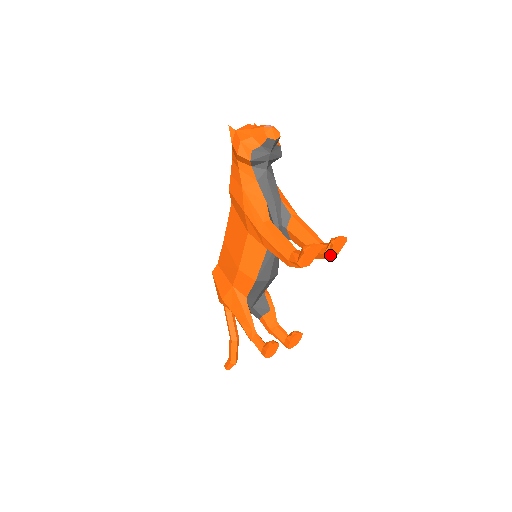
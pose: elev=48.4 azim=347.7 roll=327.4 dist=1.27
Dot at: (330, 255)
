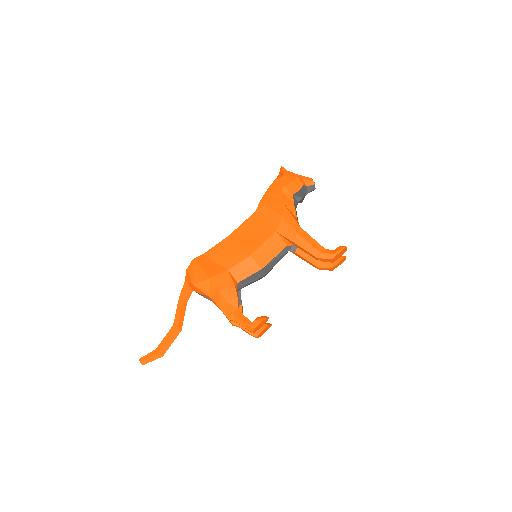
Dot at: (335, 265)
